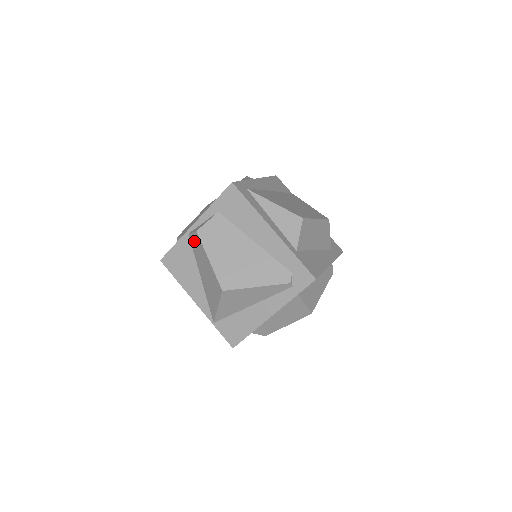
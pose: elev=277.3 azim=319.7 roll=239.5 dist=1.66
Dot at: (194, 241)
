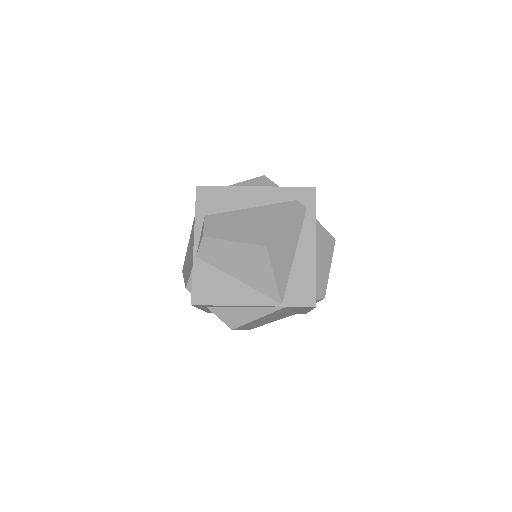
Dot at: (207, 252)
